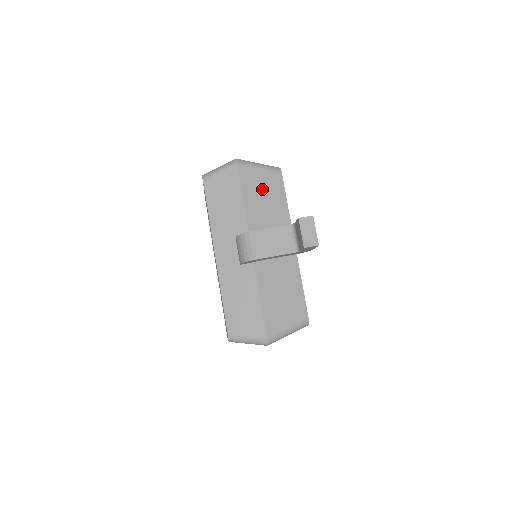
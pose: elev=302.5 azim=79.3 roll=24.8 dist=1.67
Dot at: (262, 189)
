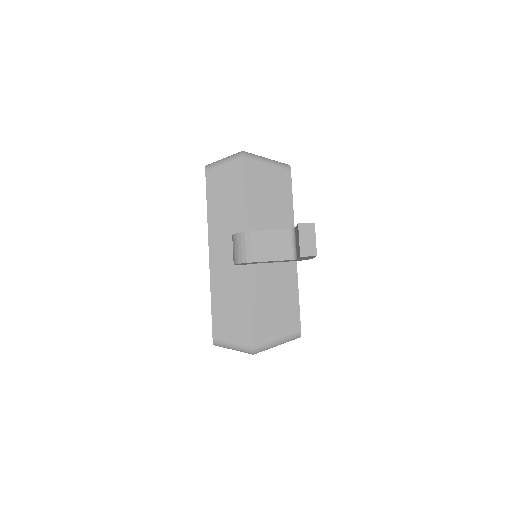
Dot at: (267, 186)
